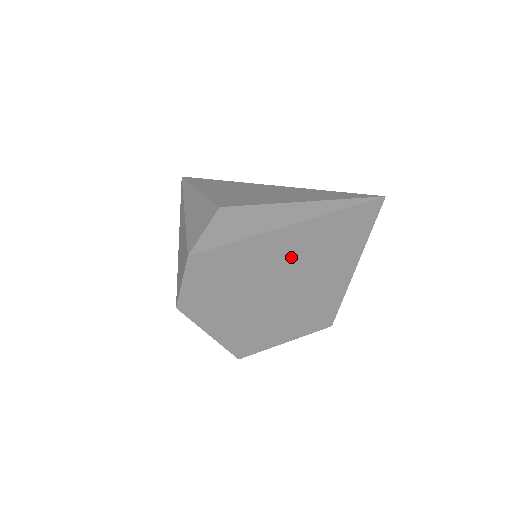
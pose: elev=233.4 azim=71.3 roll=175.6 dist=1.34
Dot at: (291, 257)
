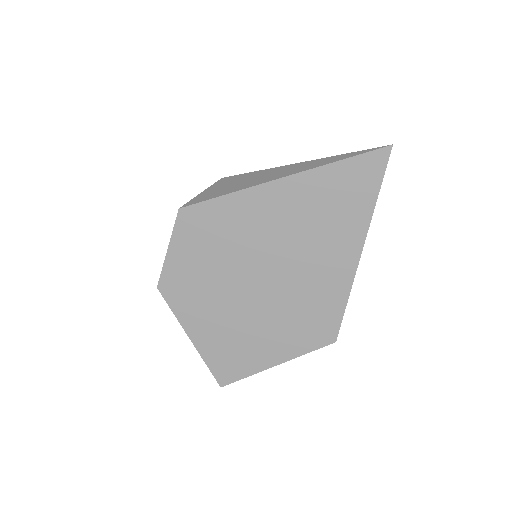
Dot at: (290, 222)
